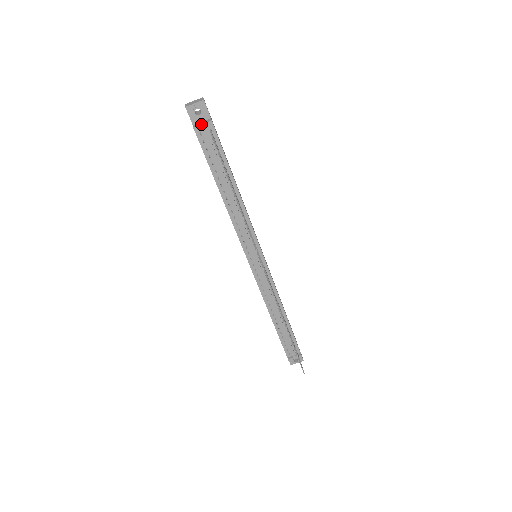
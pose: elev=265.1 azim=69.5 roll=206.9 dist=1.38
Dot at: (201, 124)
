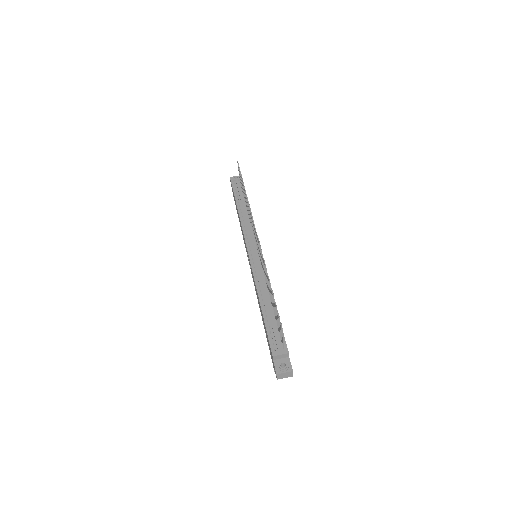
Dot at: (236, 179)
